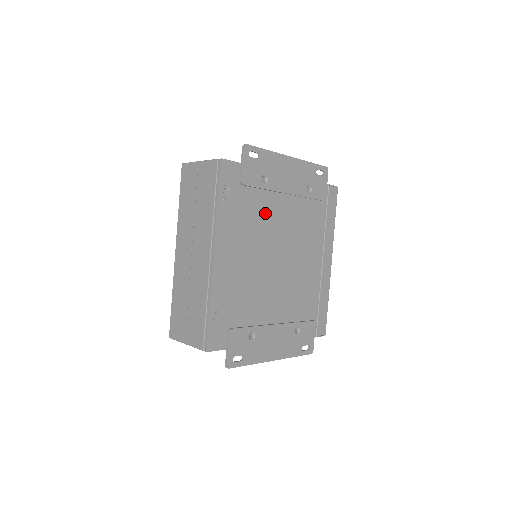
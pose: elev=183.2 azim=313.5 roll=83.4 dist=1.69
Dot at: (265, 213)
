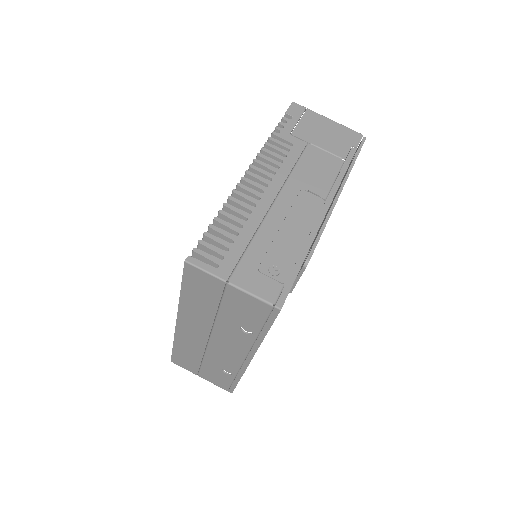
Dot at: occluded
